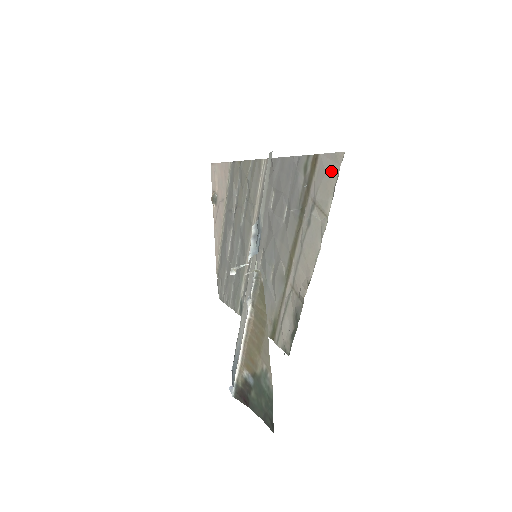
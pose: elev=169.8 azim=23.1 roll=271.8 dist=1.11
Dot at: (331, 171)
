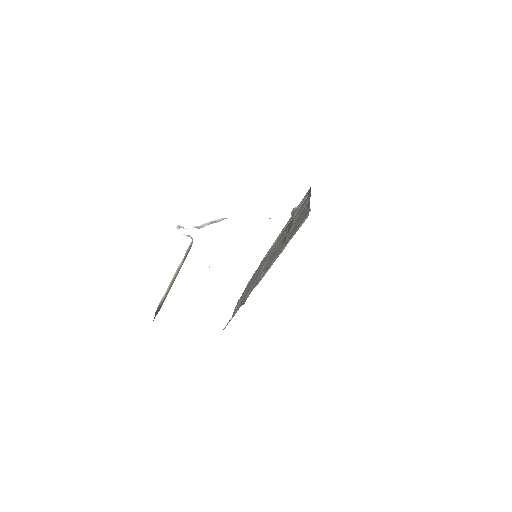
Dot at: (301, 224)
